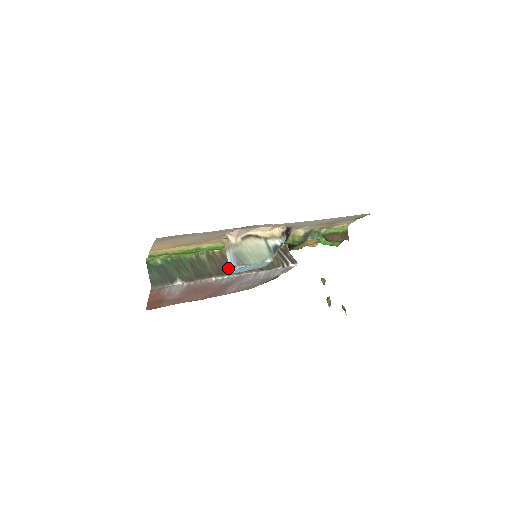
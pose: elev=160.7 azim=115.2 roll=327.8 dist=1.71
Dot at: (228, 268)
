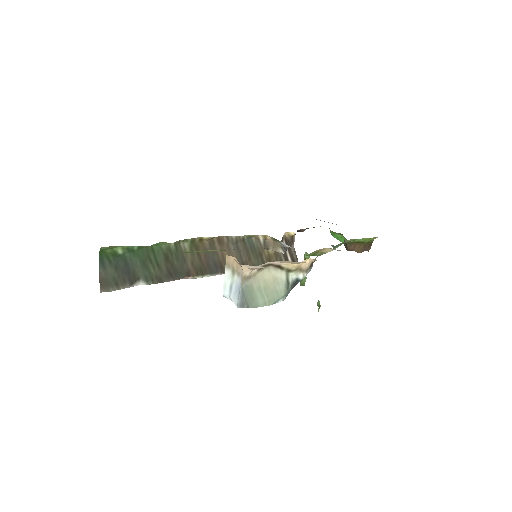
Dot at: (214, 264)
